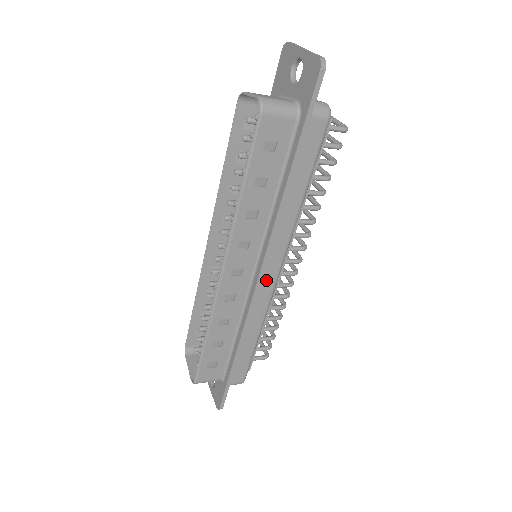
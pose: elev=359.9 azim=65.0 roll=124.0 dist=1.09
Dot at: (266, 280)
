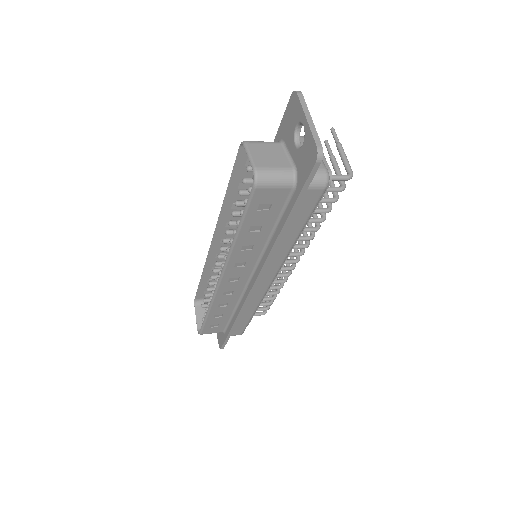
Dot at: (261, 284)
